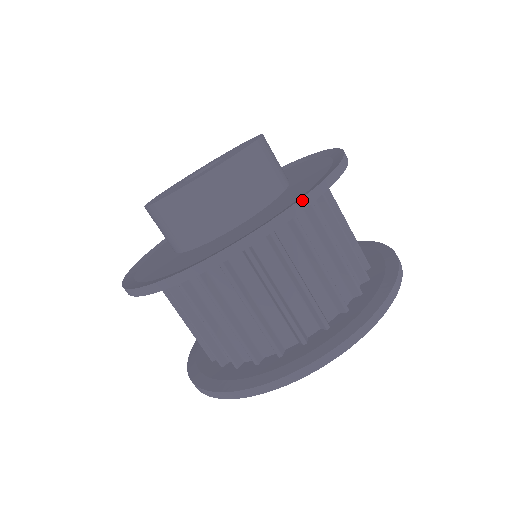
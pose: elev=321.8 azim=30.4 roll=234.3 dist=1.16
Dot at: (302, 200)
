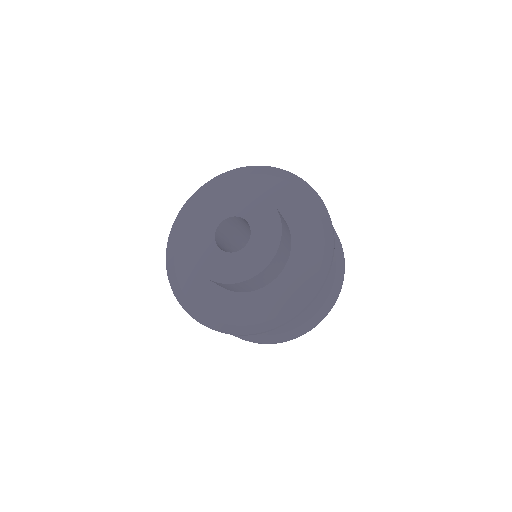
Dot at: (301, 312)
